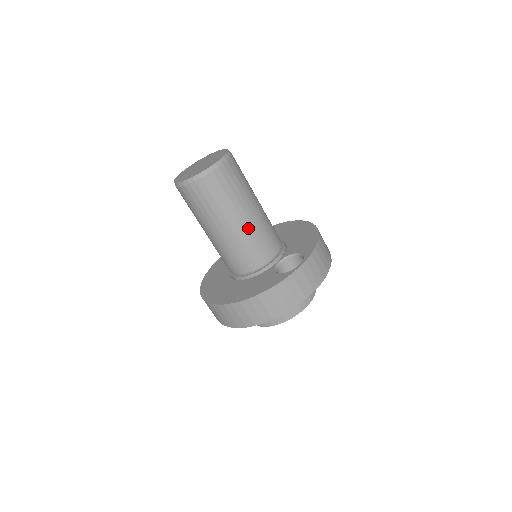
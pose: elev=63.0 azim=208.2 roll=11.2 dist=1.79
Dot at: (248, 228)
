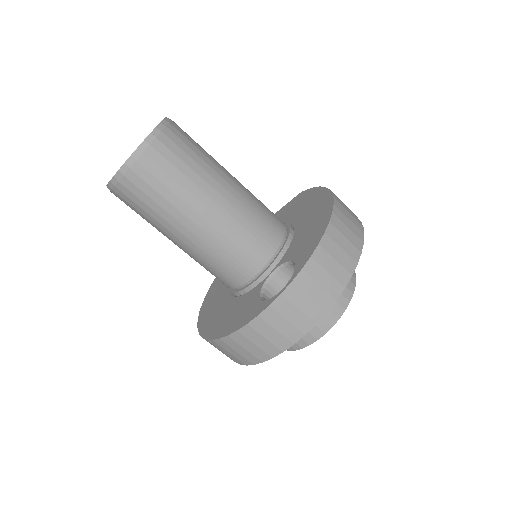
Dot at: (211, 235)
